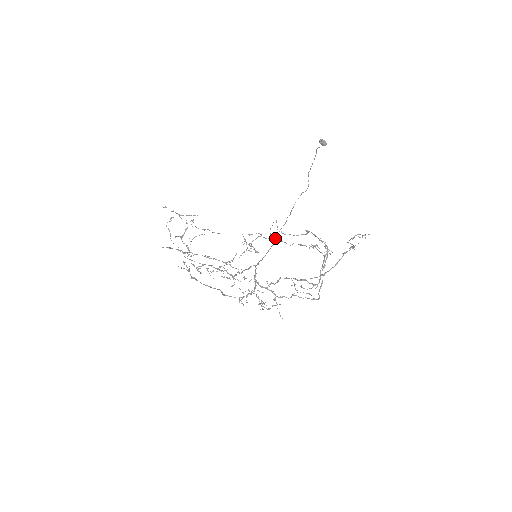
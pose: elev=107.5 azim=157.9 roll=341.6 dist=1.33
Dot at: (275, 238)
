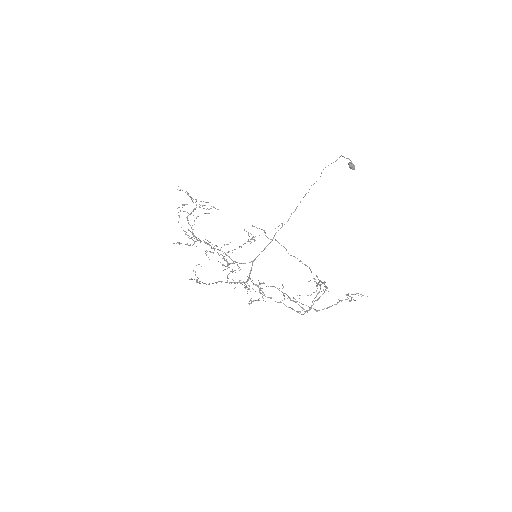
Dot at: occluded
